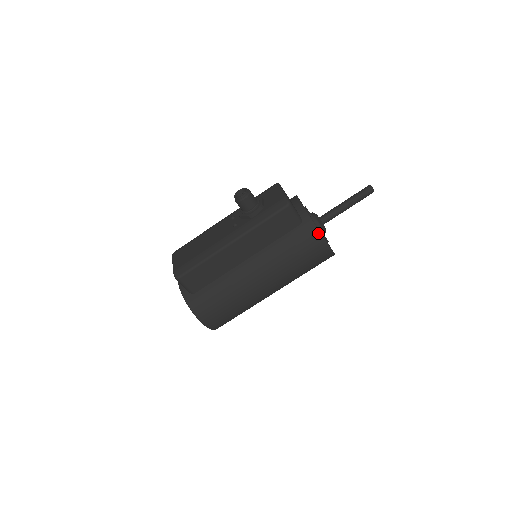
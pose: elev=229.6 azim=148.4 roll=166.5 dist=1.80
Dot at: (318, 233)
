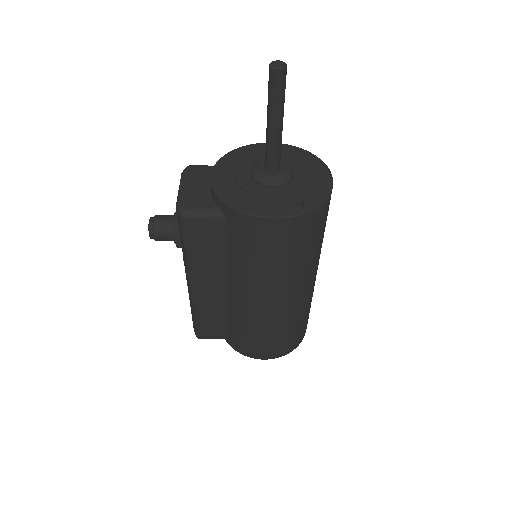
Dot at: (248, 217)
